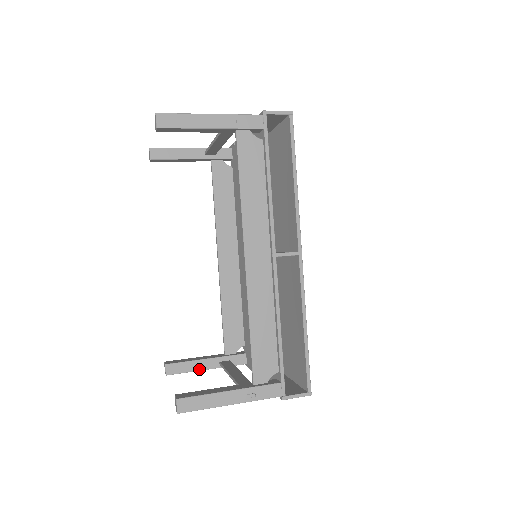
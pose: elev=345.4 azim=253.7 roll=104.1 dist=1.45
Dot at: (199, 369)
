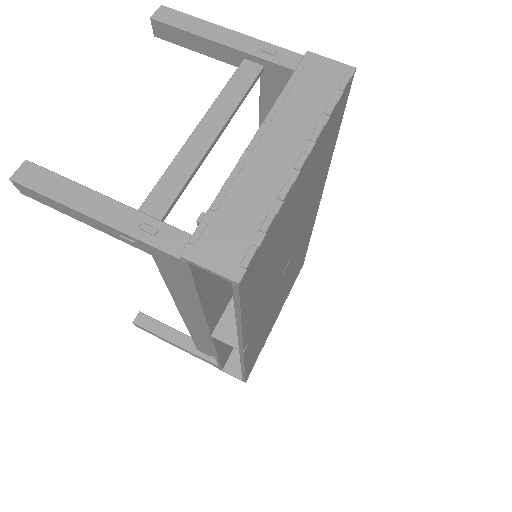
Dot at: occluded
